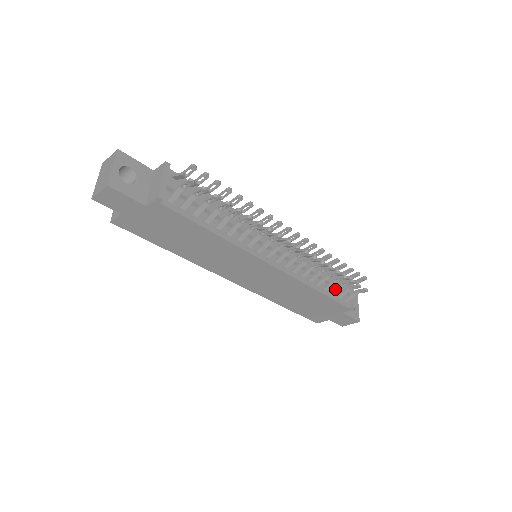
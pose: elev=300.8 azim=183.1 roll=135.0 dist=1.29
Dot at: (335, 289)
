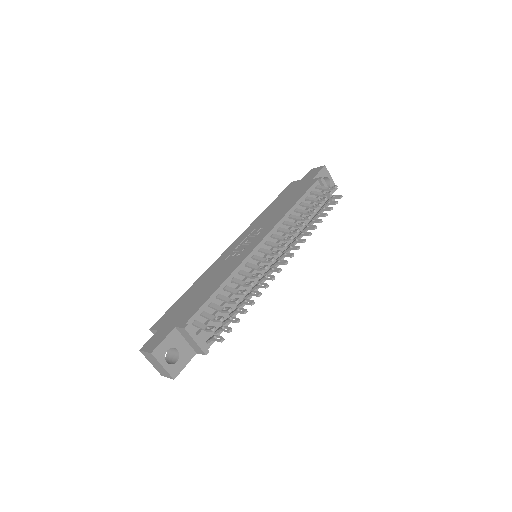
Dot at: occluded
